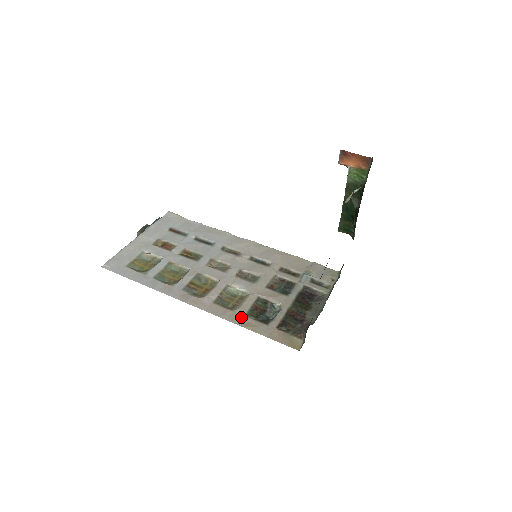
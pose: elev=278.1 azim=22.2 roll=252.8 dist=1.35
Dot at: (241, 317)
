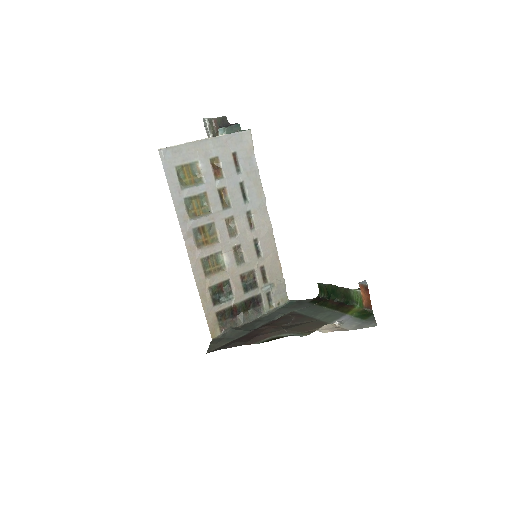
Dot at: (205, 287)
